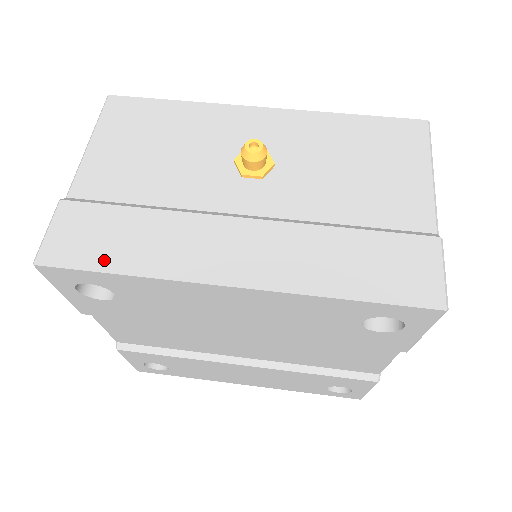
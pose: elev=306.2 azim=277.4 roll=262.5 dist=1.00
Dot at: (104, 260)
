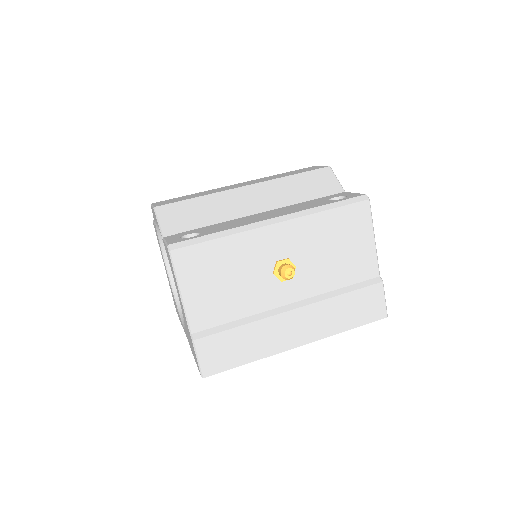
Dot at: (236, 361)
